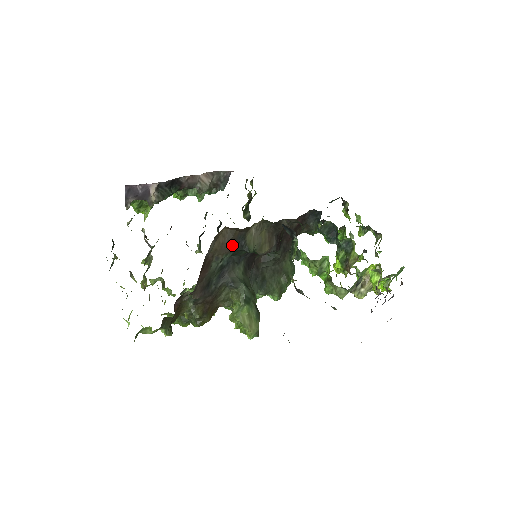
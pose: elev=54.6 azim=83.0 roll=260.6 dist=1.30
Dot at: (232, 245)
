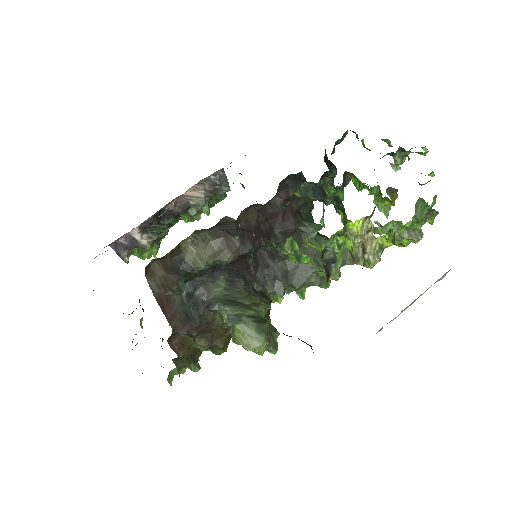
Dot at: (175, 273)
